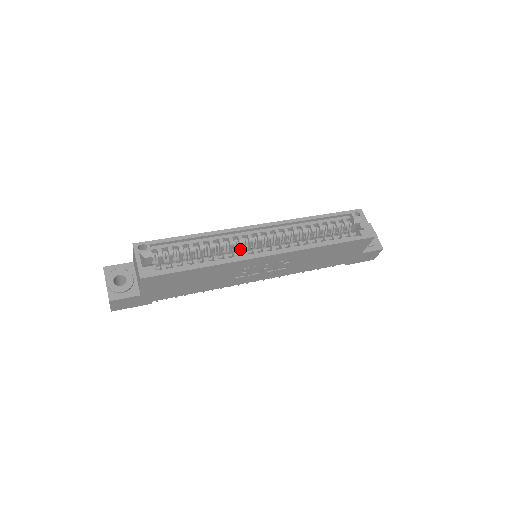
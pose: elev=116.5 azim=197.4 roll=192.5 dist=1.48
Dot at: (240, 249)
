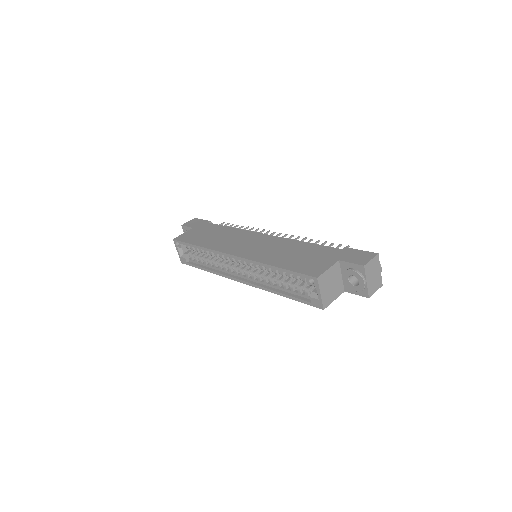
Dot at: occluded
